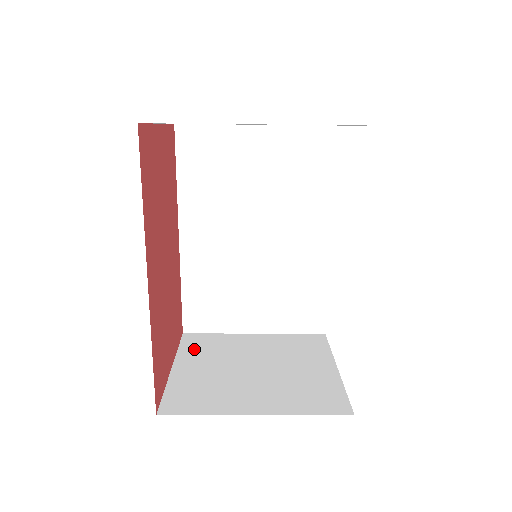
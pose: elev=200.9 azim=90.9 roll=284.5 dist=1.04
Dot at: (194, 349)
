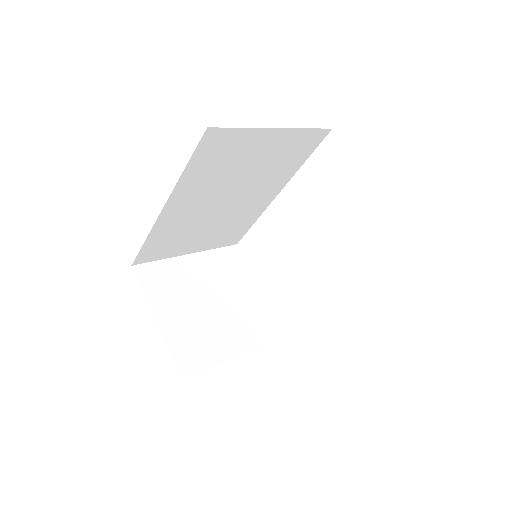
Dot at: (157, 289)
